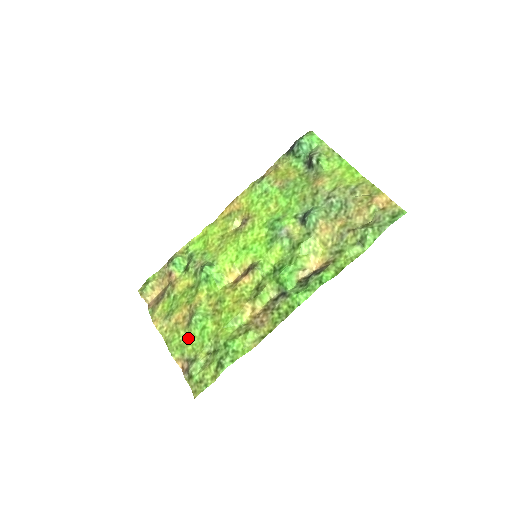
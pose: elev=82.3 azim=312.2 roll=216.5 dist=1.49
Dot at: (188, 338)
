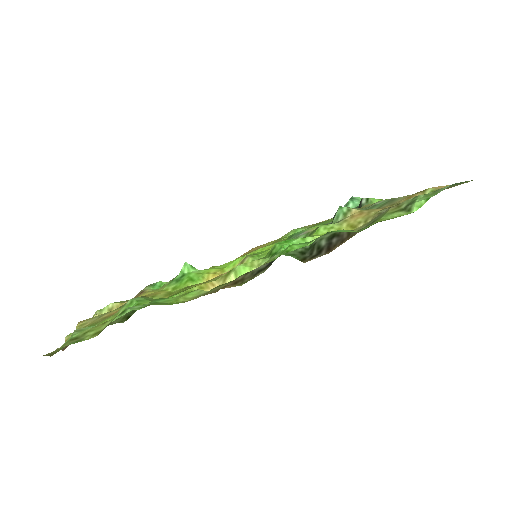
Dot at: occluded
